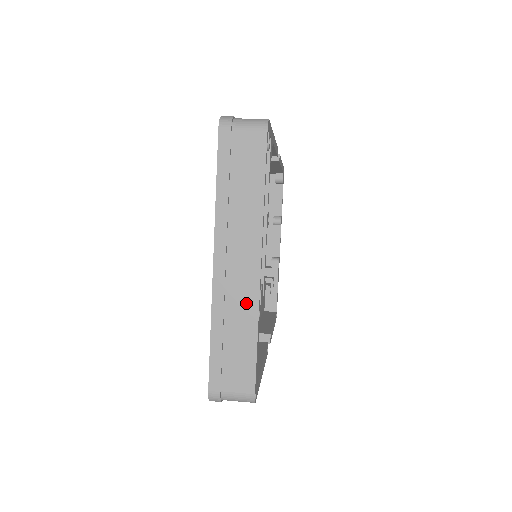
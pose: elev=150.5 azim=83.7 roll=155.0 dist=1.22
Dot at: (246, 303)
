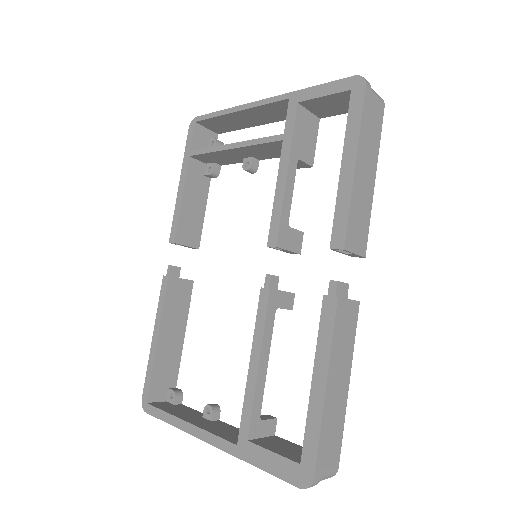
Dot at: occluded
